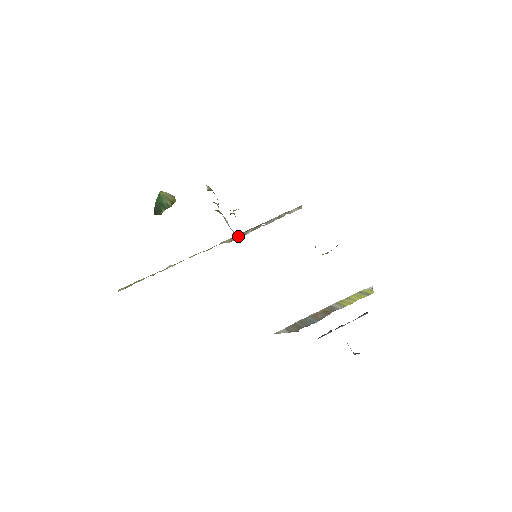
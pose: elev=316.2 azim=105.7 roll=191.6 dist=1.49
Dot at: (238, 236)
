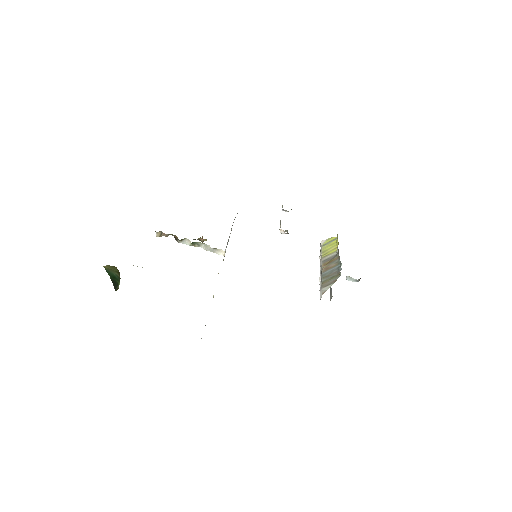
Dot at: occluded
